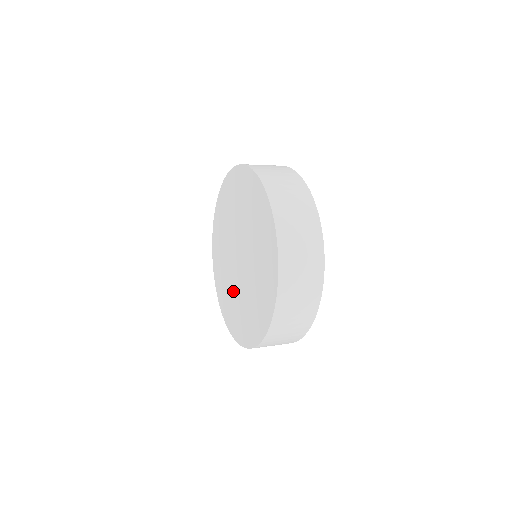
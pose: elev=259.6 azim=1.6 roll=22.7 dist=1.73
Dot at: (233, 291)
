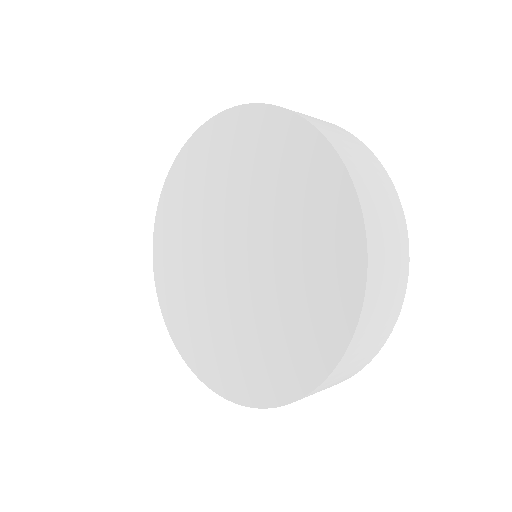
Dot at: (193, 266)
